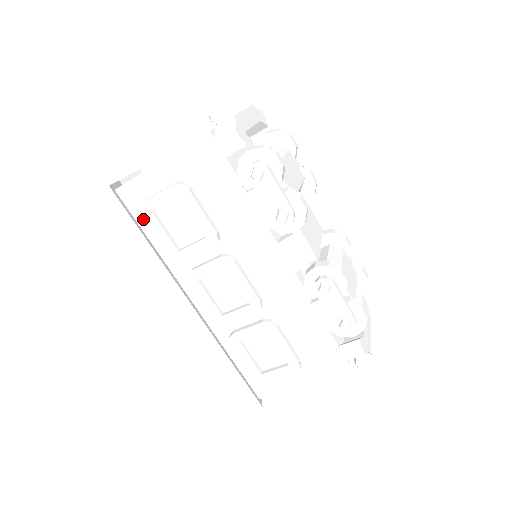
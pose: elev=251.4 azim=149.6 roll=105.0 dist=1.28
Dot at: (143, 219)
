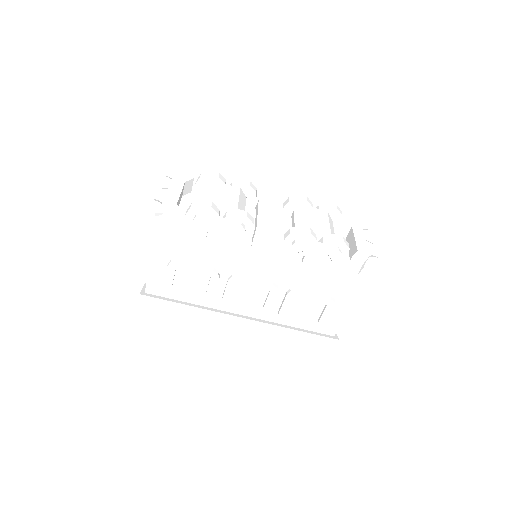
Dot at: (172, 295)
